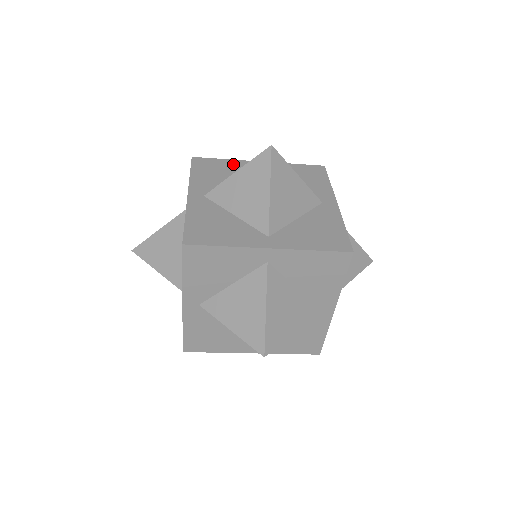
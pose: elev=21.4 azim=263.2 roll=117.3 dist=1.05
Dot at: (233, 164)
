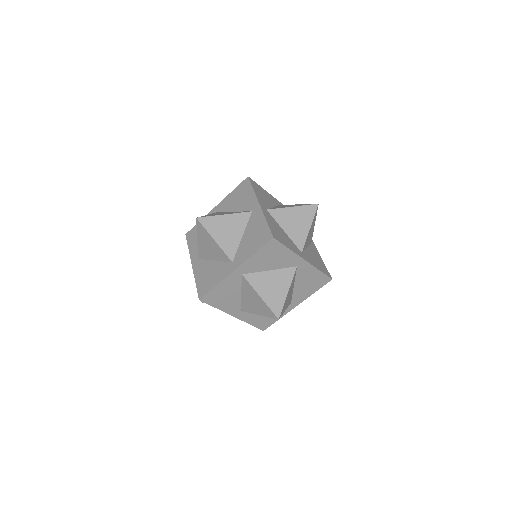
Dot at: occluded
